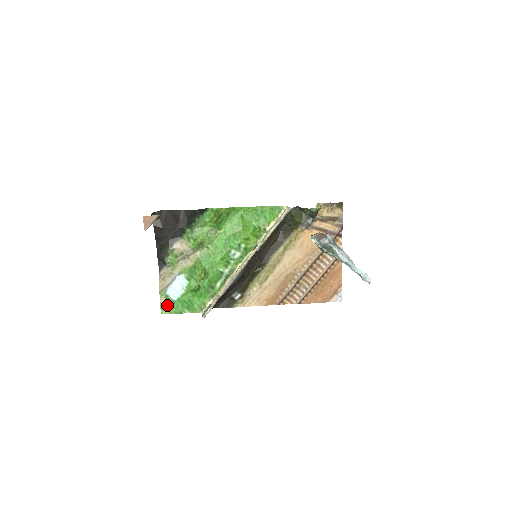
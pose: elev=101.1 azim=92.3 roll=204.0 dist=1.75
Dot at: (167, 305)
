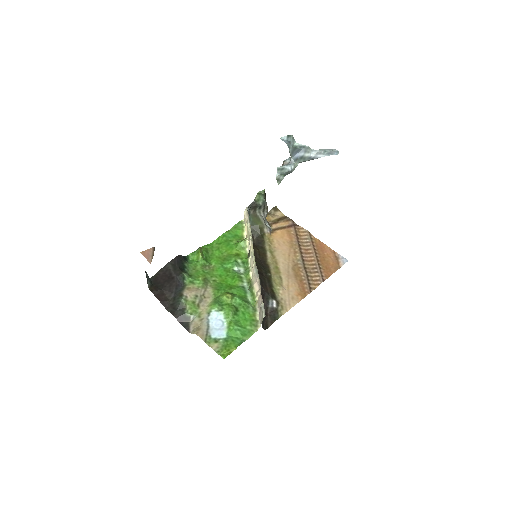
Dot at: (222, 347)
